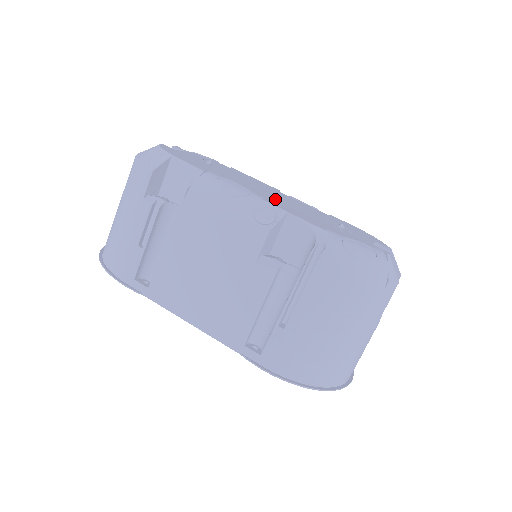
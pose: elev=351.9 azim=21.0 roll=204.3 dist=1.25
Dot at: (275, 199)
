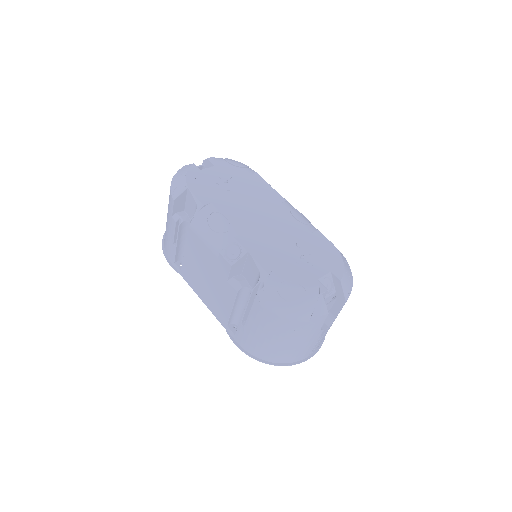
Dot at: (255, 229)
